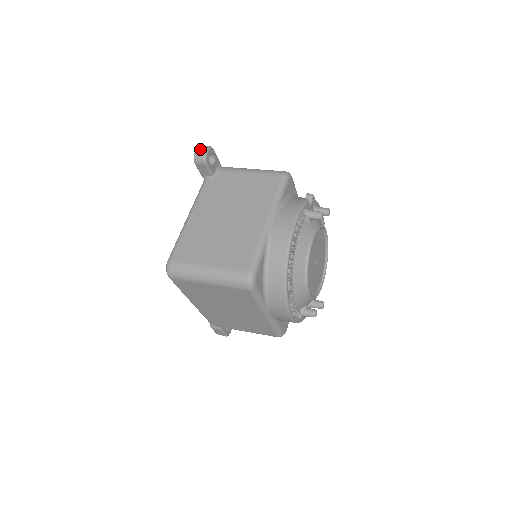
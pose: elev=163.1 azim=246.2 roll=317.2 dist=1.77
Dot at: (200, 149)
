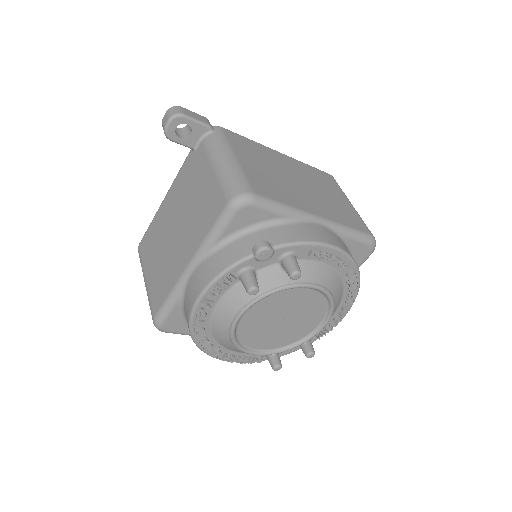
Dot at: (165, 116)
